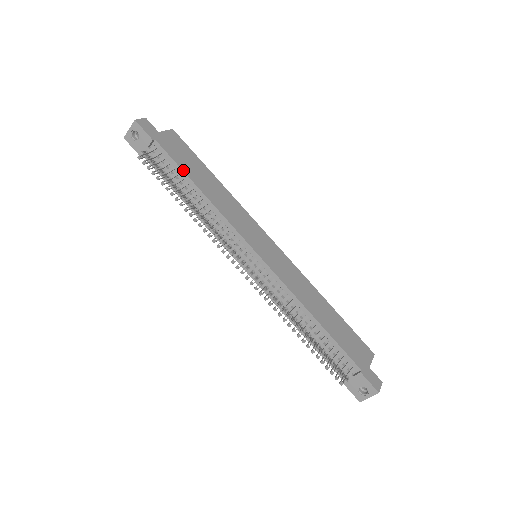
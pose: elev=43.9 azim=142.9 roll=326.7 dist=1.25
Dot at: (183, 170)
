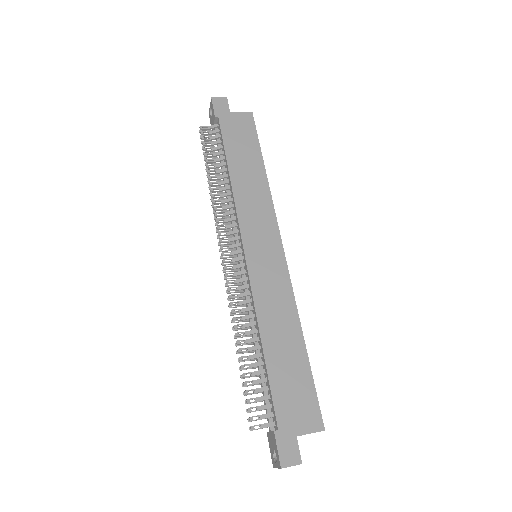
Dot at: (225, 150)
